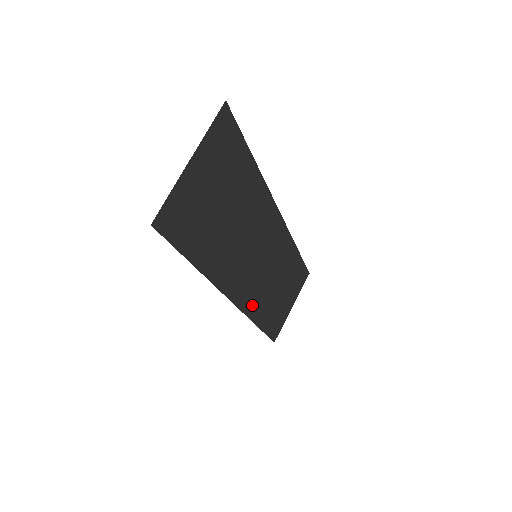
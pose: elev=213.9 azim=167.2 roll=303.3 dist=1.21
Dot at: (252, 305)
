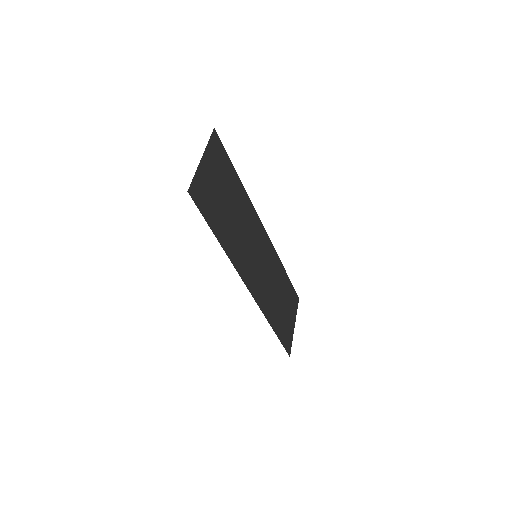
Dot at: (263, 303)
